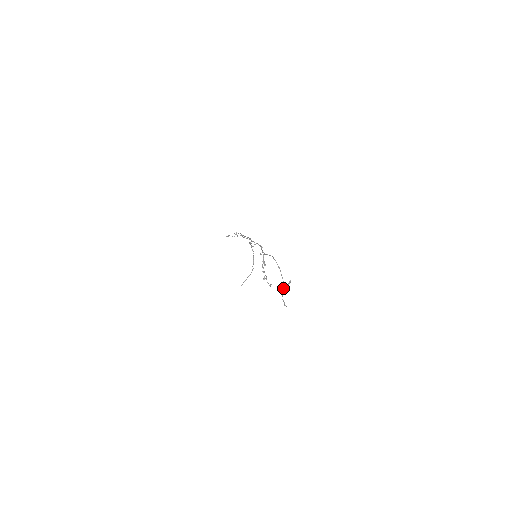
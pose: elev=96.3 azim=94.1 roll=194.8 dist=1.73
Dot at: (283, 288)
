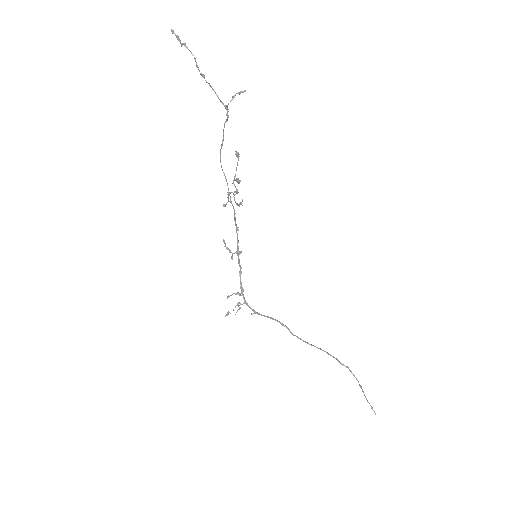
Dot at: (202, 75)
